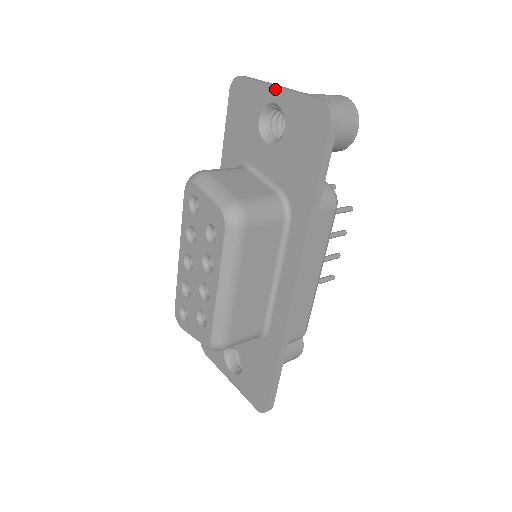
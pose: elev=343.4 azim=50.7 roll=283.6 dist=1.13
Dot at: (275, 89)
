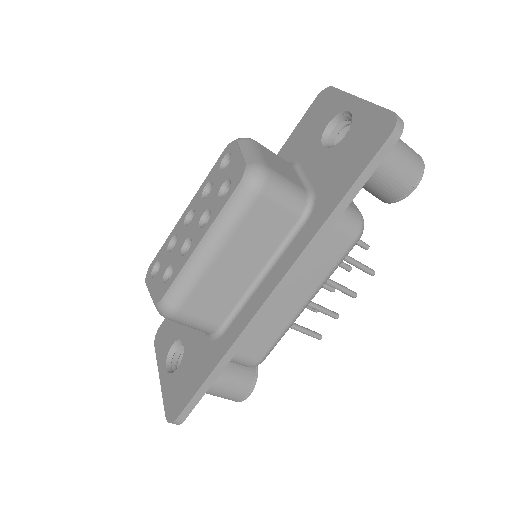
Dot at: (356, 99)
